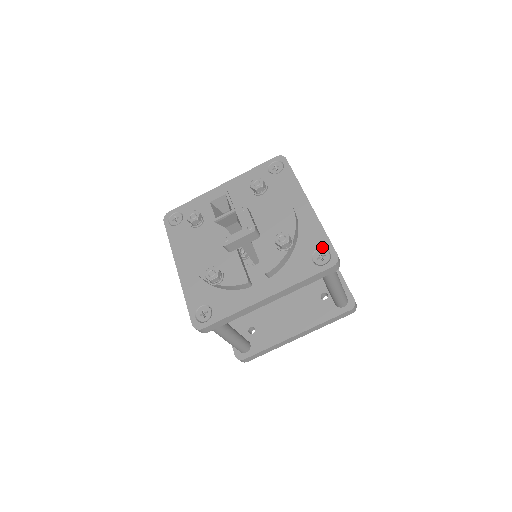
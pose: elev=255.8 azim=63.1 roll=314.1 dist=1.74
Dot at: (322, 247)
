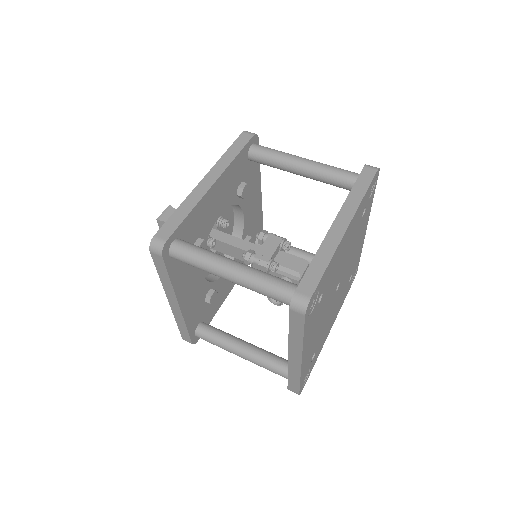
Dot at: occluded
